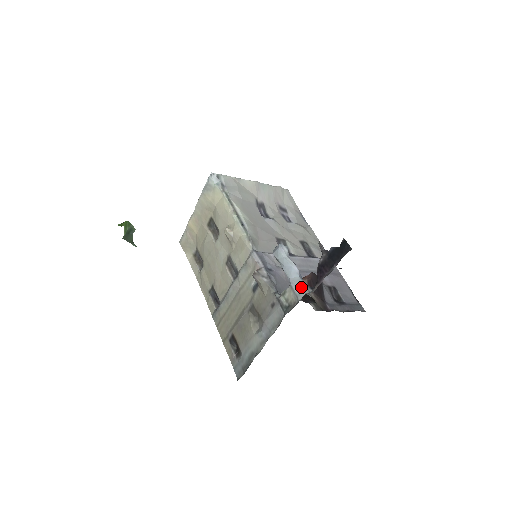
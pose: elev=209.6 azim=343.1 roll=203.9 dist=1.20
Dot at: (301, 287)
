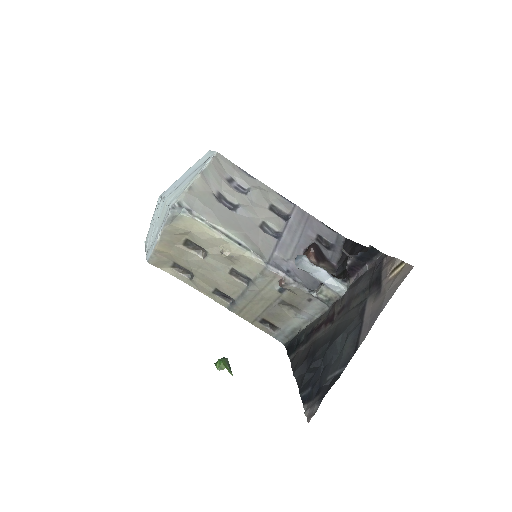
Dot at: (339, 287)
